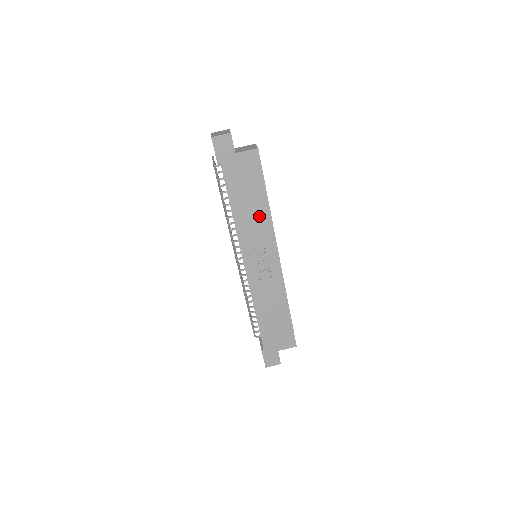
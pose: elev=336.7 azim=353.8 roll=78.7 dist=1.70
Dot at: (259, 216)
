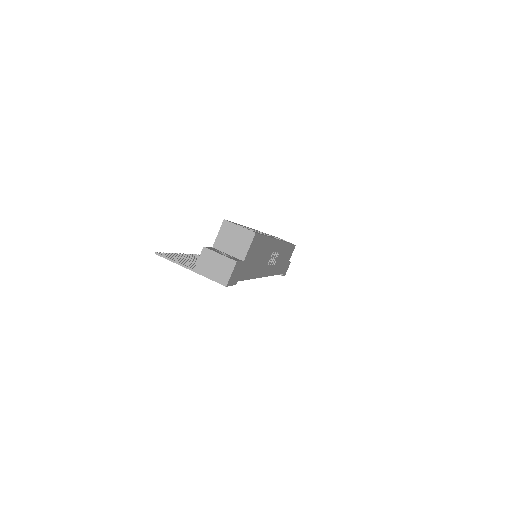
Dot at: (266, 251)
